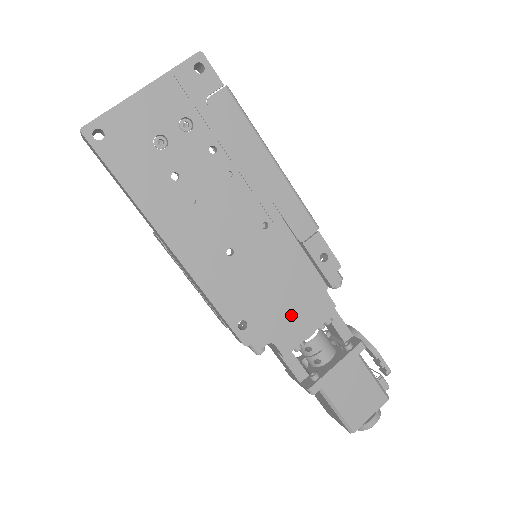
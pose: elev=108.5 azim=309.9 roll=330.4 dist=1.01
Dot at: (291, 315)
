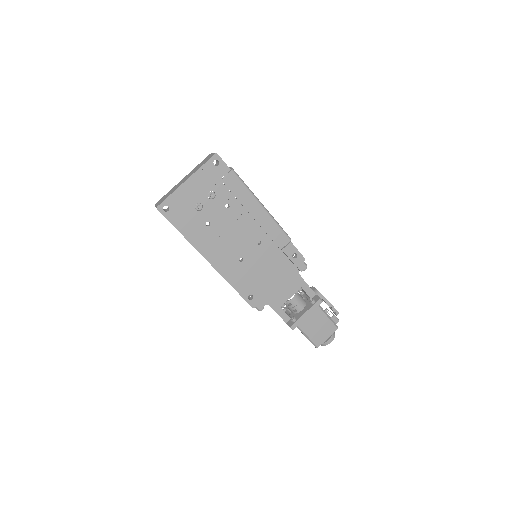
Dot at: (278, 289)
